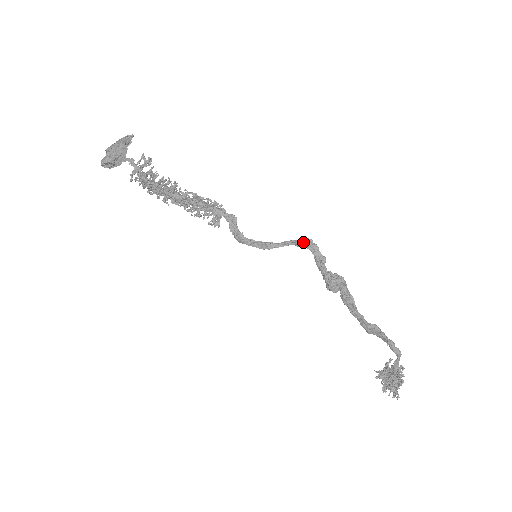
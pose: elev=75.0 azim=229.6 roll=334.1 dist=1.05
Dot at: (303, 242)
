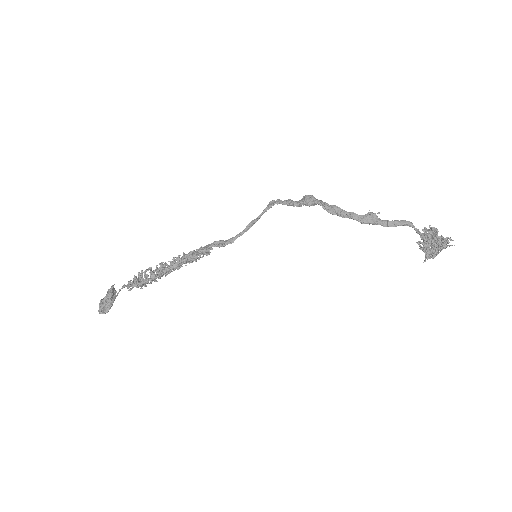
Dot at: (268, 205)
